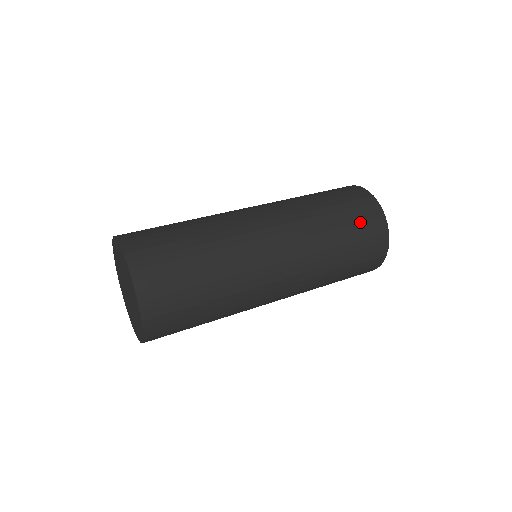
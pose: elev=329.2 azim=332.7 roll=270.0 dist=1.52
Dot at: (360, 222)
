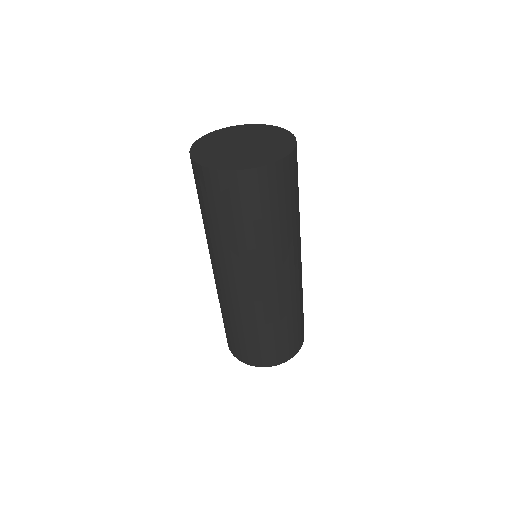
Dot at: occluded
